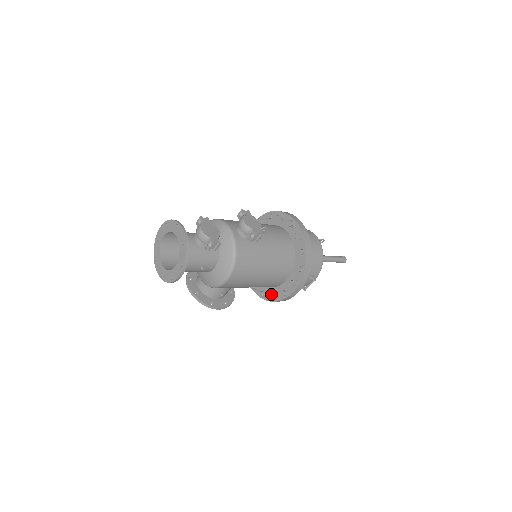
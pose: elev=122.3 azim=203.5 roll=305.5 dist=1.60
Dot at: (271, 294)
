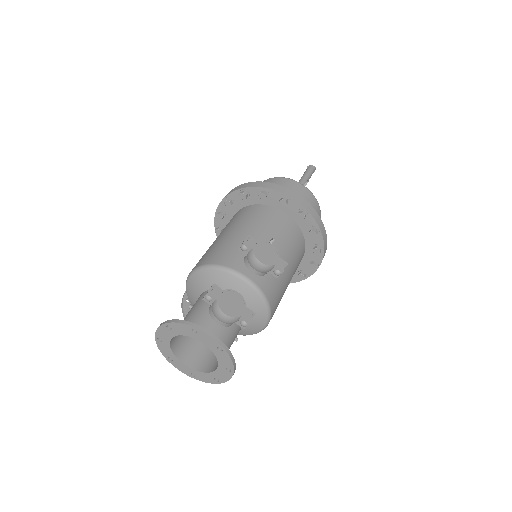
Dot at: occluded
